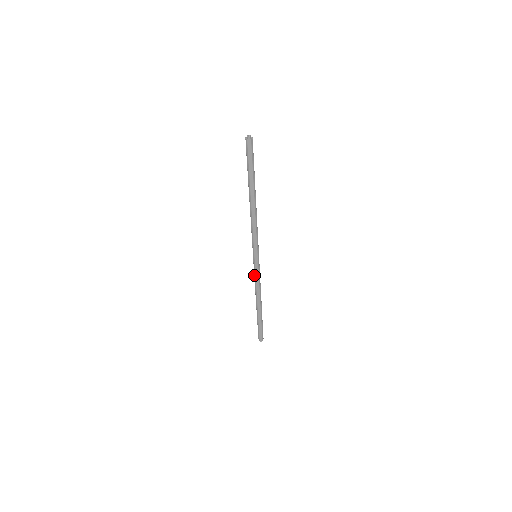
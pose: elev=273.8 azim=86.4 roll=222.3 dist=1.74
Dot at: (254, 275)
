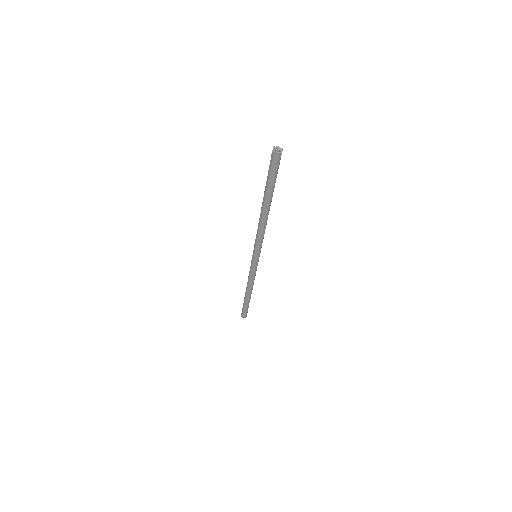
Dot at: occluded
